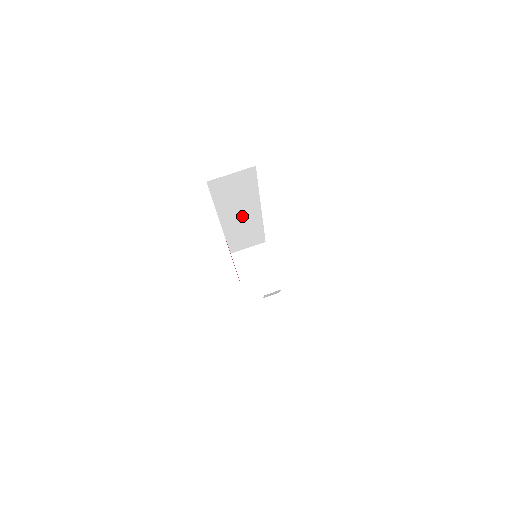
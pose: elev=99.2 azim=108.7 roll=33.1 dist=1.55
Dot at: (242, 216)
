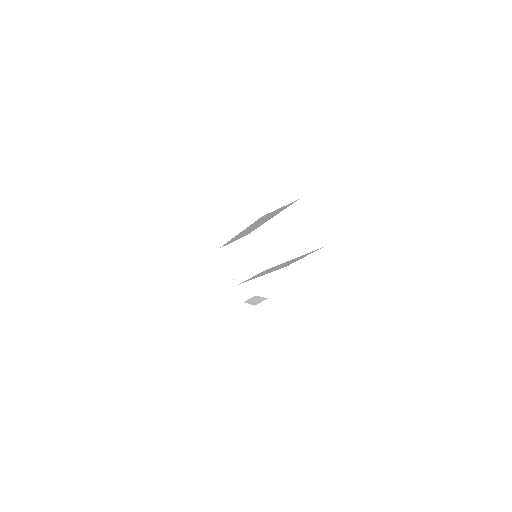
Dot at: (254, 226)
